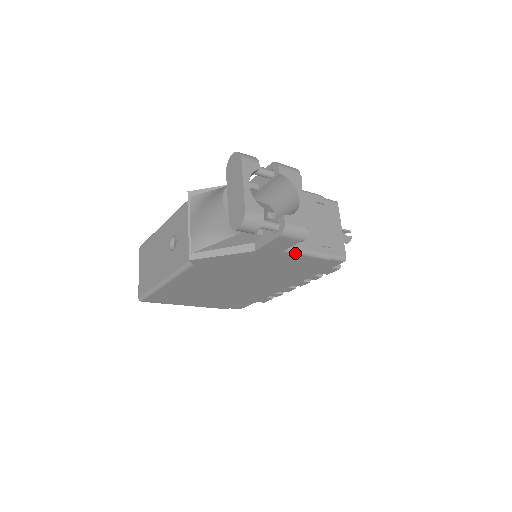
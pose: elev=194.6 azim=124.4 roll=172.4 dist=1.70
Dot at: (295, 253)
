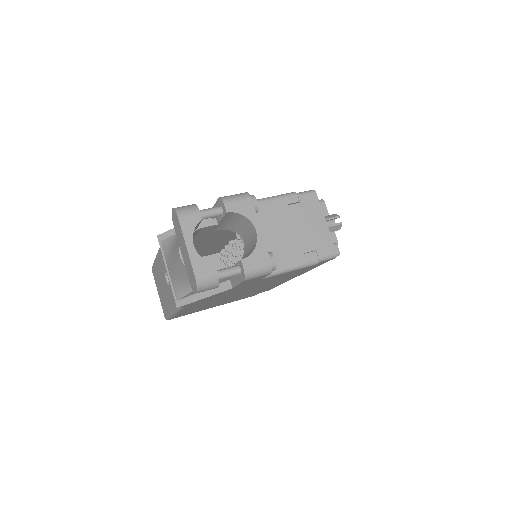
Dot at: (275, 275)
